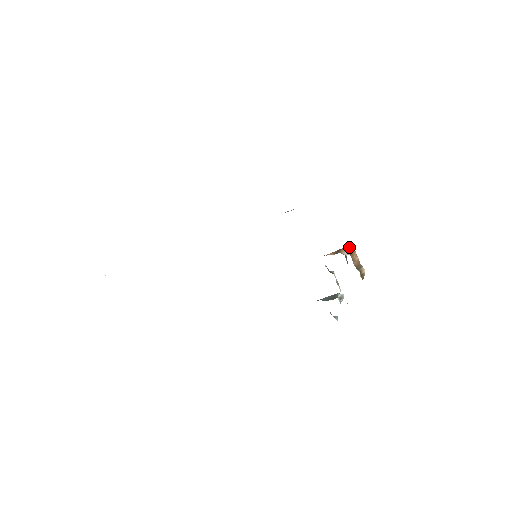
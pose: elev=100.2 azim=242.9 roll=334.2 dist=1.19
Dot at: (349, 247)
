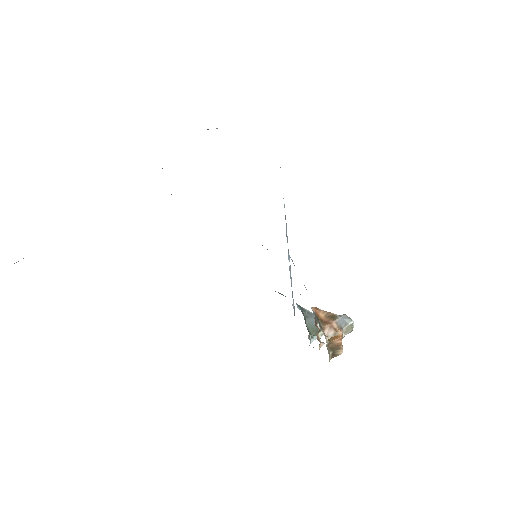
Dot at: (349, 319)
